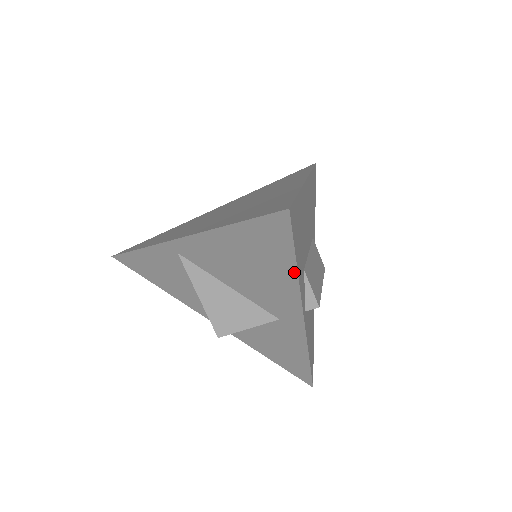
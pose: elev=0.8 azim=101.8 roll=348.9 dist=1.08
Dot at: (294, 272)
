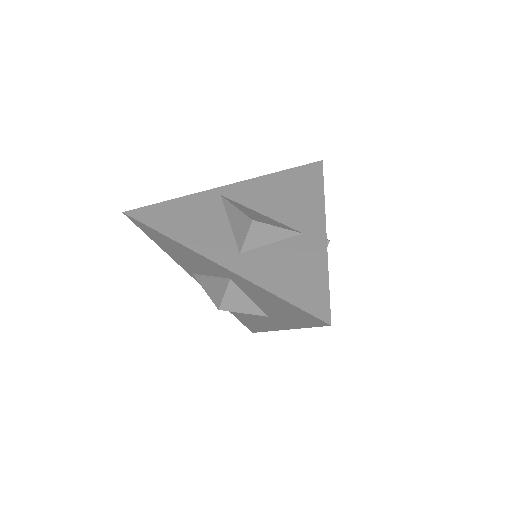
Dot at: (322, 191)
